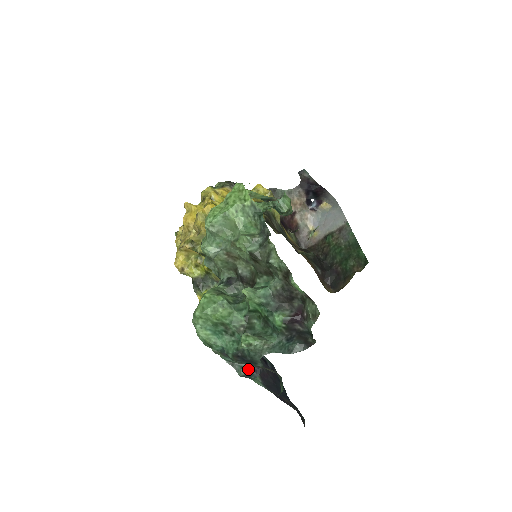
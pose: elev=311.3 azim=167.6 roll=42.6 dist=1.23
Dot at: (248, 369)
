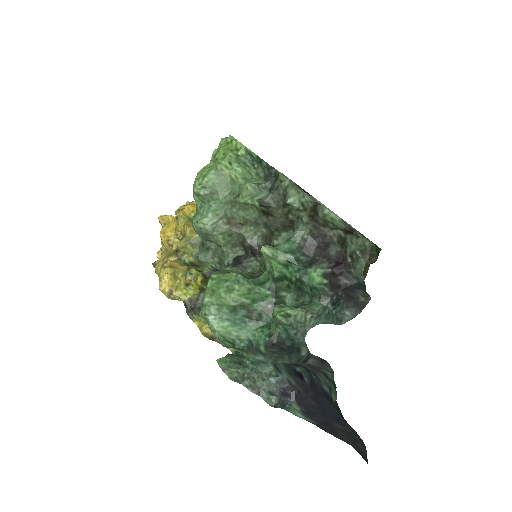
Dot at: (280, 394)
